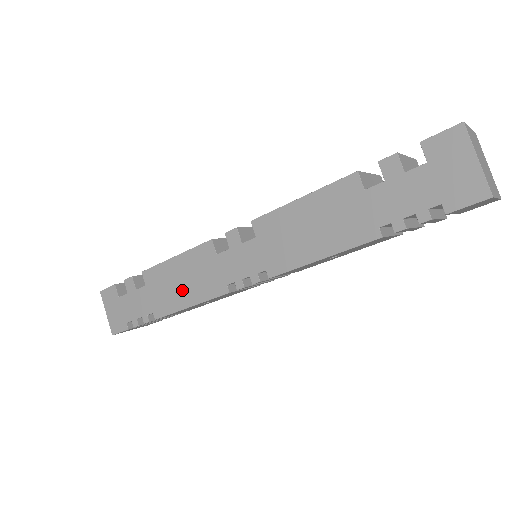
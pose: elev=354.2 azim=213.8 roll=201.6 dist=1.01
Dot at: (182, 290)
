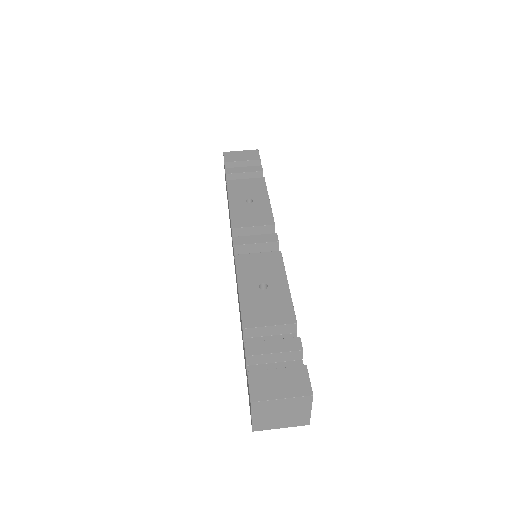
Dot at: occluded
